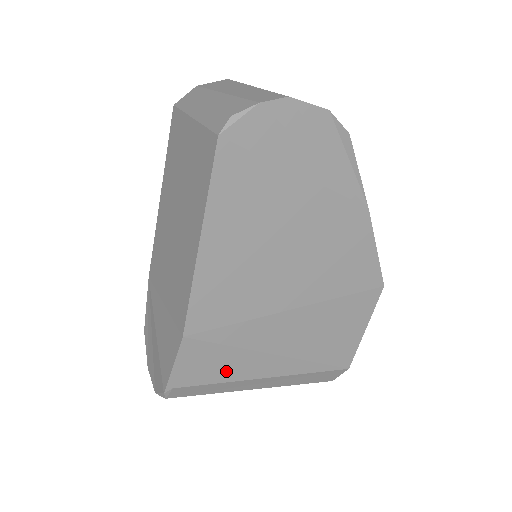
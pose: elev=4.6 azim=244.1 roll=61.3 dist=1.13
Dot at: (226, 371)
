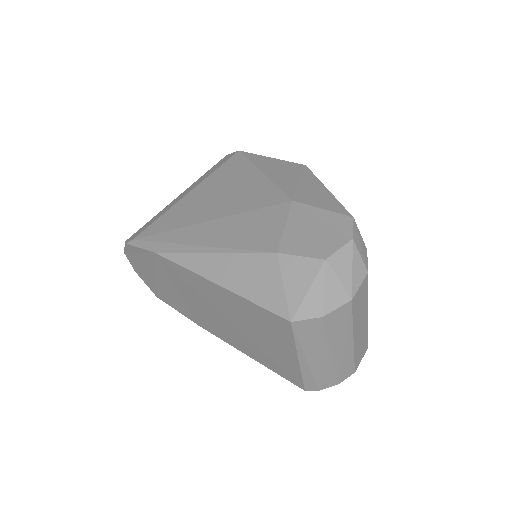
Dot at: occluded
